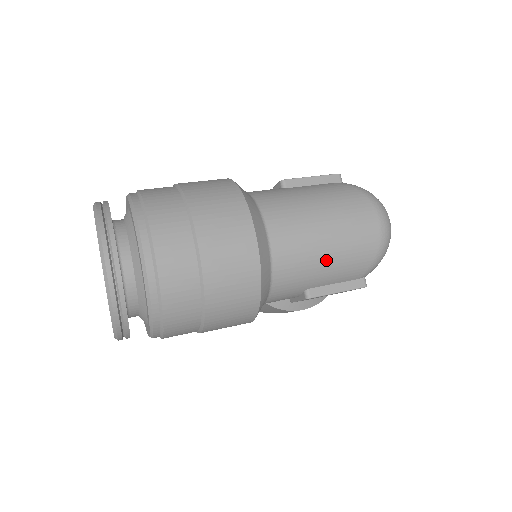
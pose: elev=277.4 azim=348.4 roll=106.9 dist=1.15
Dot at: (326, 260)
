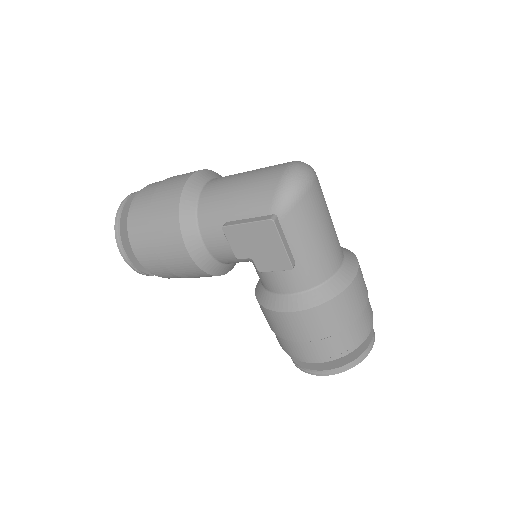
Dot at: (236, 193)
